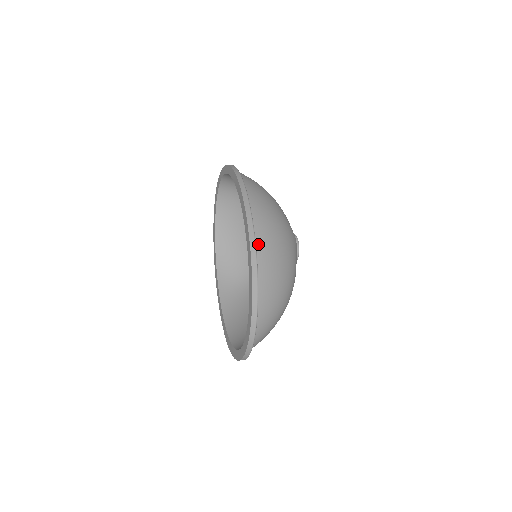
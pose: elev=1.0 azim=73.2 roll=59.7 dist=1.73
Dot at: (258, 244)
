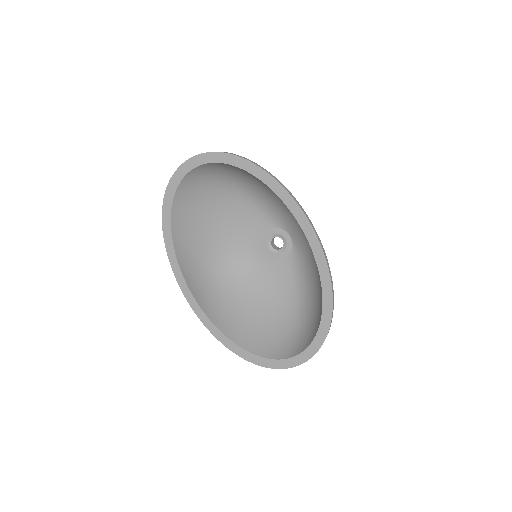
Dot at: occluded
